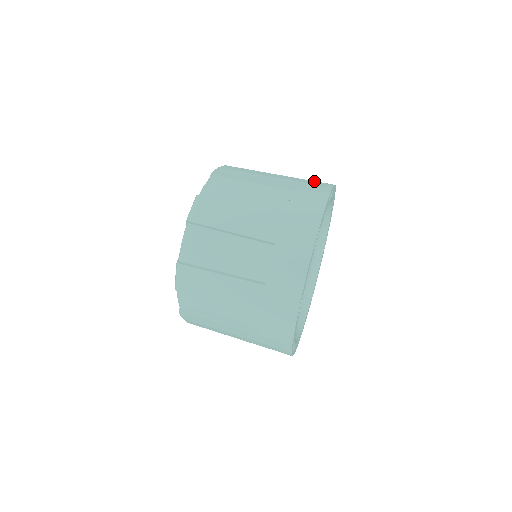
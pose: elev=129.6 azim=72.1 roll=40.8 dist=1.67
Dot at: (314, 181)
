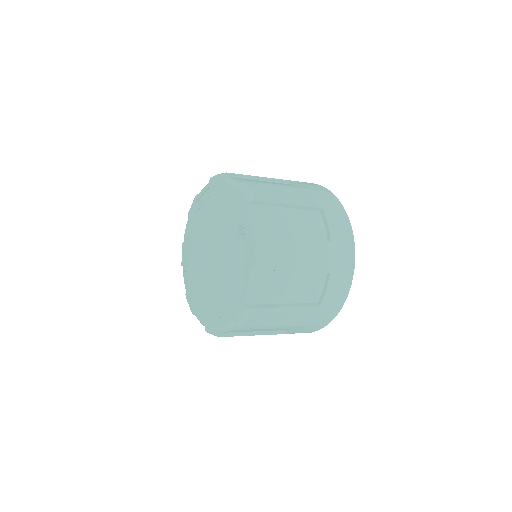
Dot at: occluded
